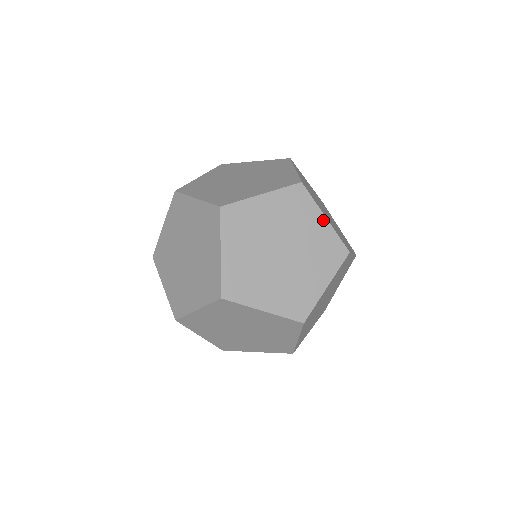
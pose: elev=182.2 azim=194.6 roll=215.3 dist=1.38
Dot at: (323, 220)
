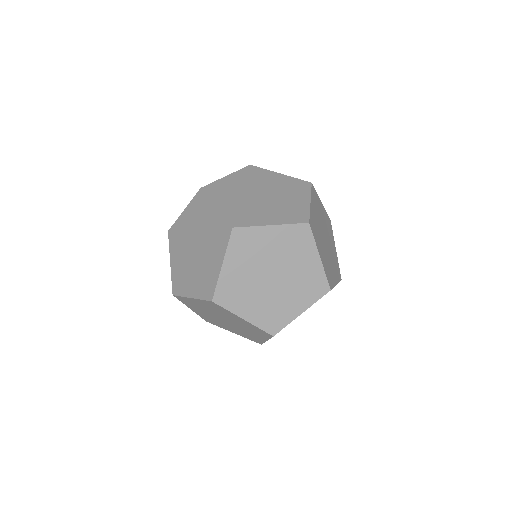
Dot at: (335, 249)
